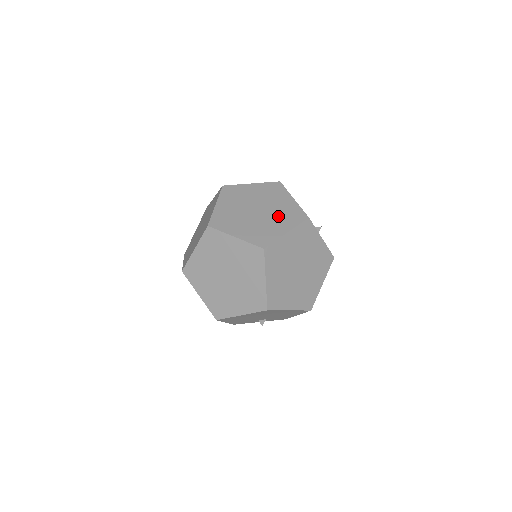
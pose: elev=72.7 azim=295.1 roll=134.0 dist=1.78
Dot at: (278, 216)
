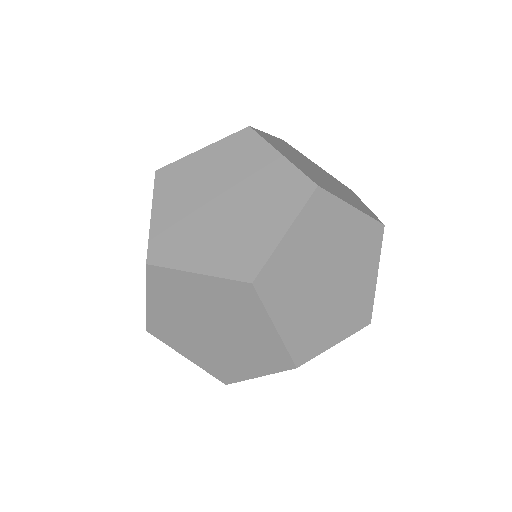
Dot at: (344, 305)
